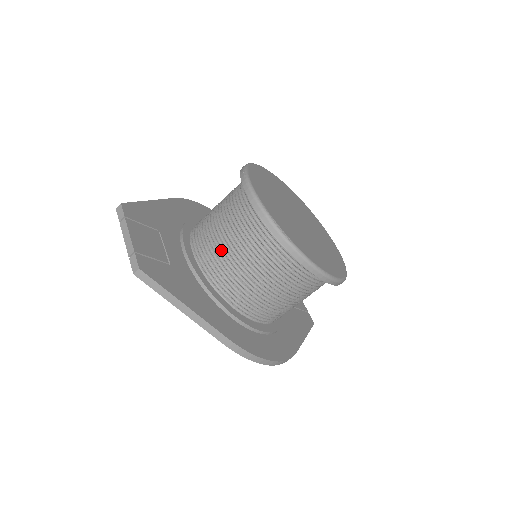
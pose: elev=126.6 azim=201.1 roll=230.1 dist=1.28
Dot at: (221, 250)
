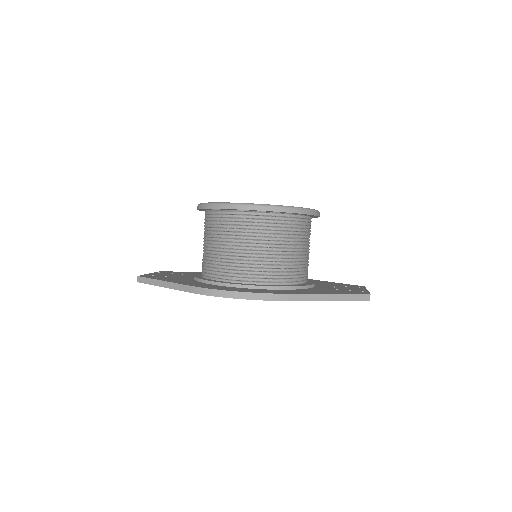
Dot at: occluded
